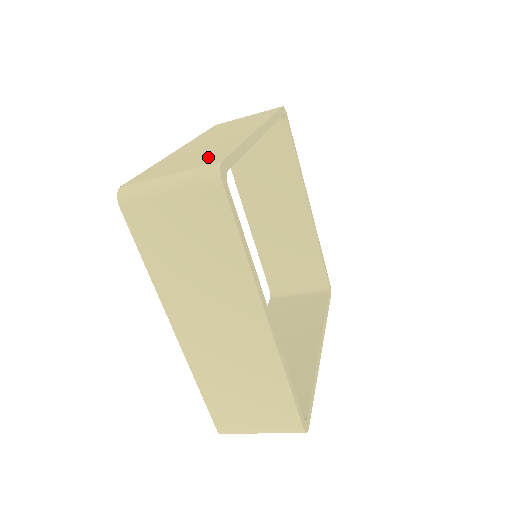
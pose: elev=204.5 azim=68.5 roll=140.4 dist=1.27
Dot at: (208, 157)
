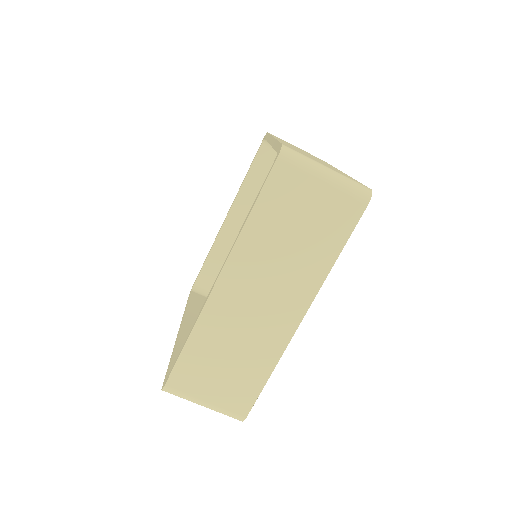
Dot at: (343, 174)
